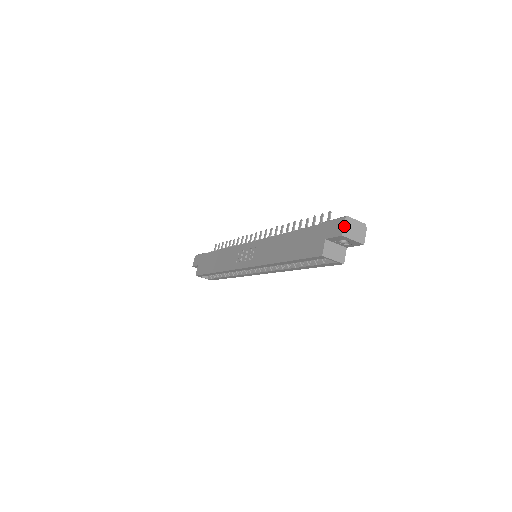
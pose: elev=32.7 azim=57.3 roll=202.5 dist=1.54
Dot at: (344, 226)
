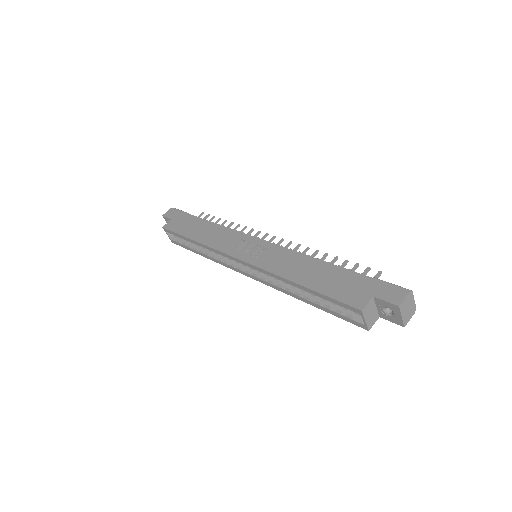
Dot at: (405, 298)
